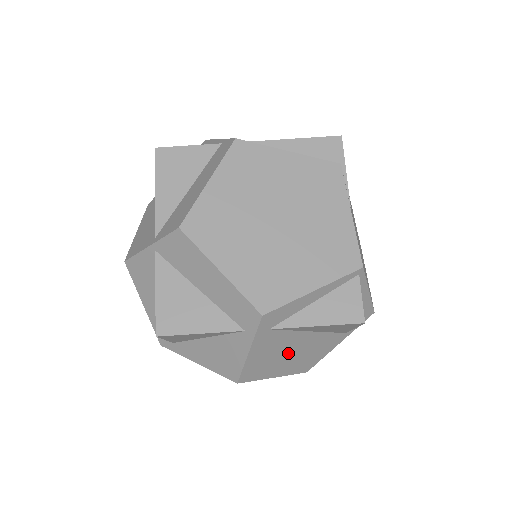
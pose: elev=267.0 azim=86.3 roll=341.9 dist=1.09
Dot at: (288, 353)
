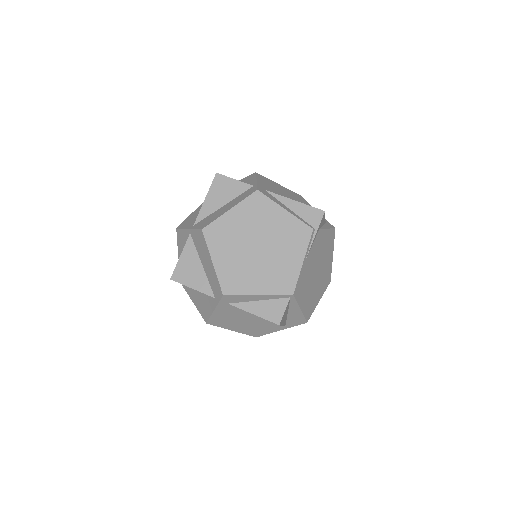
Dot at: (241, 321)
